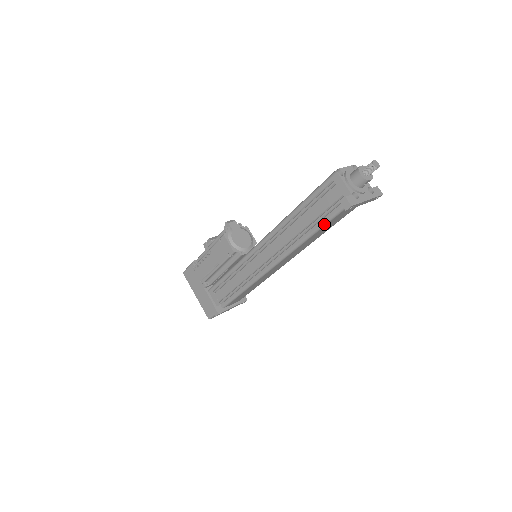
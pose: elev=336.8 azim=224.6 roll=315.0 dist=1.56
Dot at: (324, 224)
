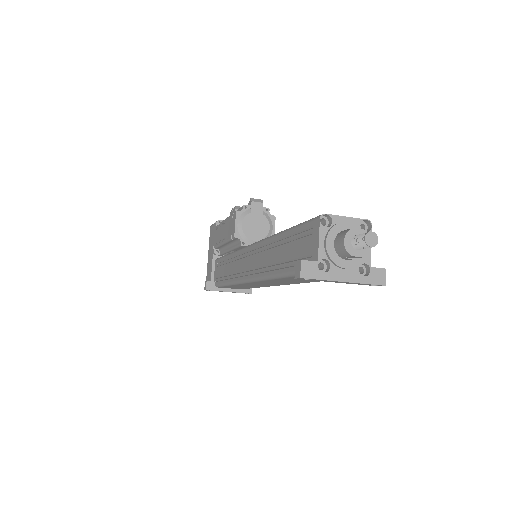
Dot at: (289, 274)
